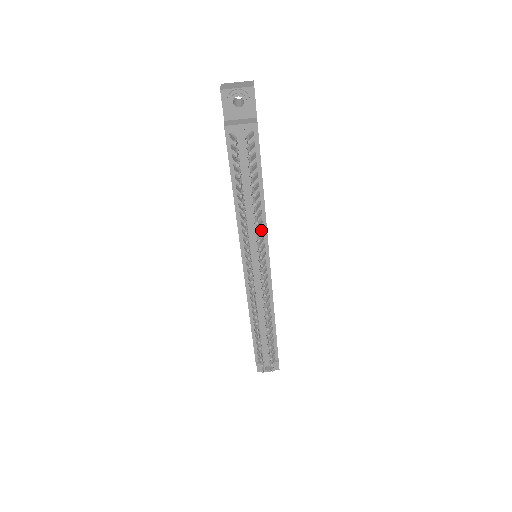
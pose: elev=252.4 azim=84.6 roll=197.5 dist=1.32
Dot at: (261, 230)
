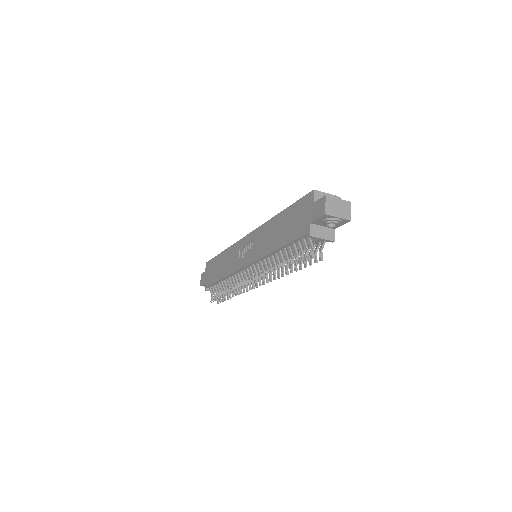
Dot at: occluded
